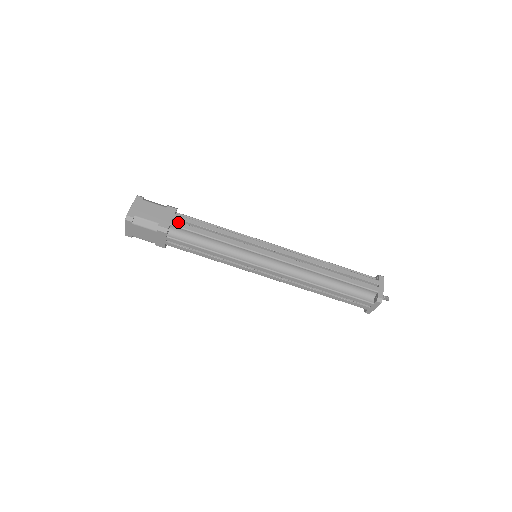
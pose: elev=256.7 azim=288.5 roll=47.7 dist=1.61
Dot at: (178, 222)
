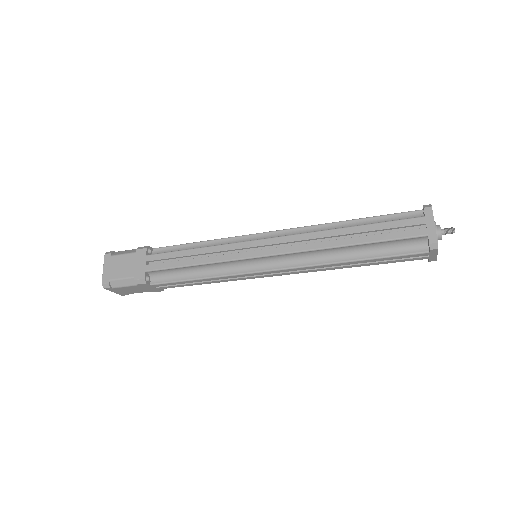
Dot at: (152, 264)
